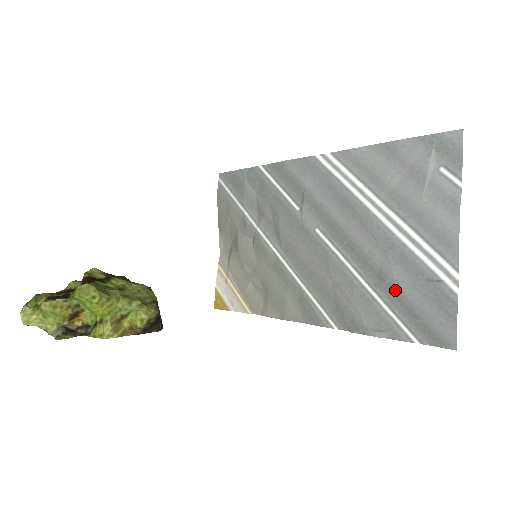
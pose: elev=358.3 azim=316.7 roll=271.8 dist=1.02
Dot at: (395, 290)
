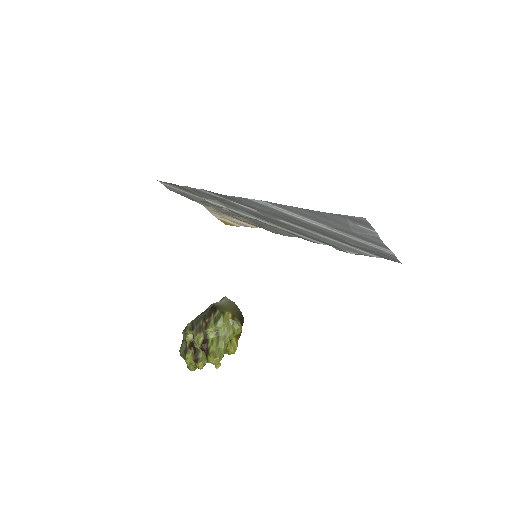
Dot at: (355, 246)
